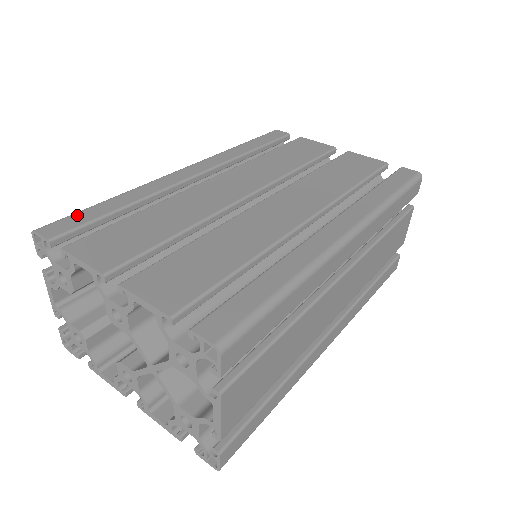
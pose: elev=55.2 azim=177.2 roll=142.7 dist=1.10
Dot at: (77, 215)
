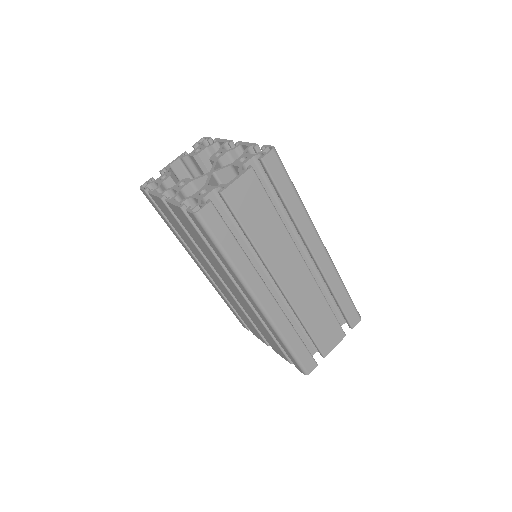
Dot at: occluded
